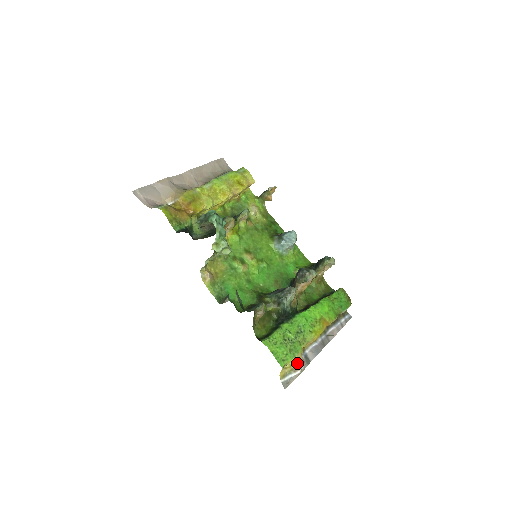
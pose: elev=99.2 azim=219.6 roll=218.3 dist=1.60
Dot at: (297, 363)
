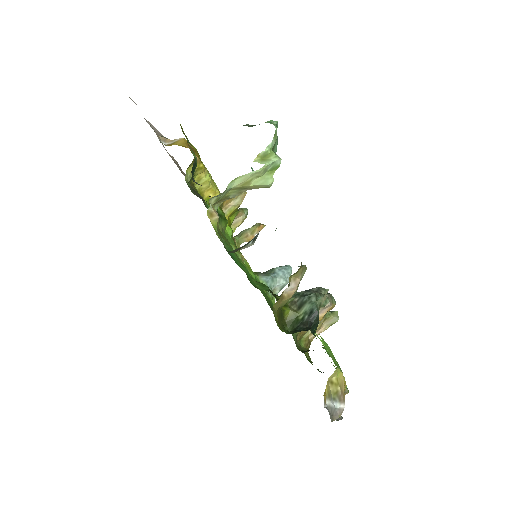
Dot at: (342, 387)
